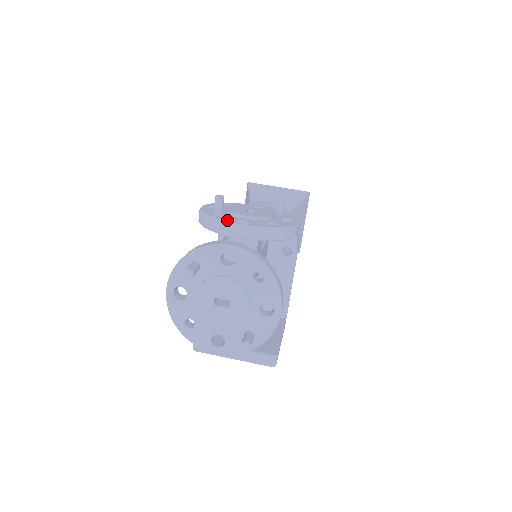
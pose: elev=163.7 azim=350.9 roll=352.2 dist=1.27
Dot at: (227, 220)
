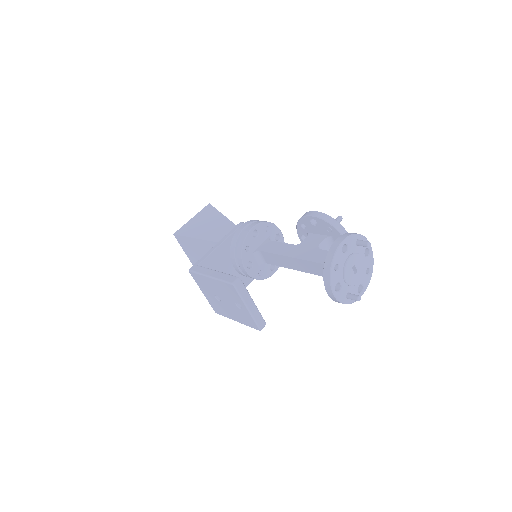
Dot at: (346, 232)
